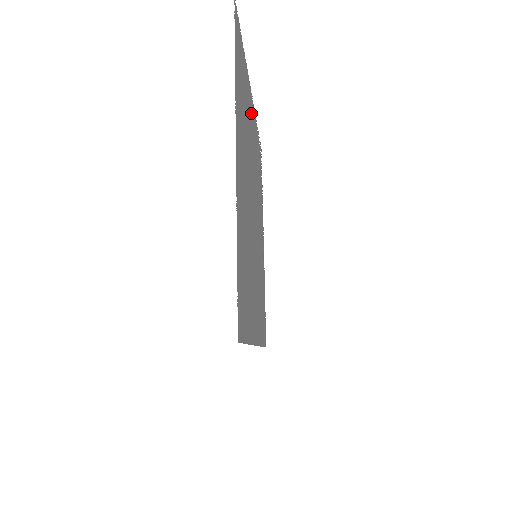
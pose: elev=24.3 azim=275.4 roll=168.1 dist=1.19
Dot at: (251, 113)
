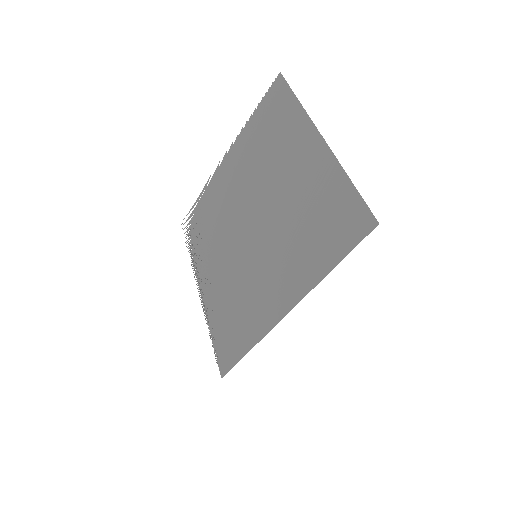
Dot at: (233, 163)
